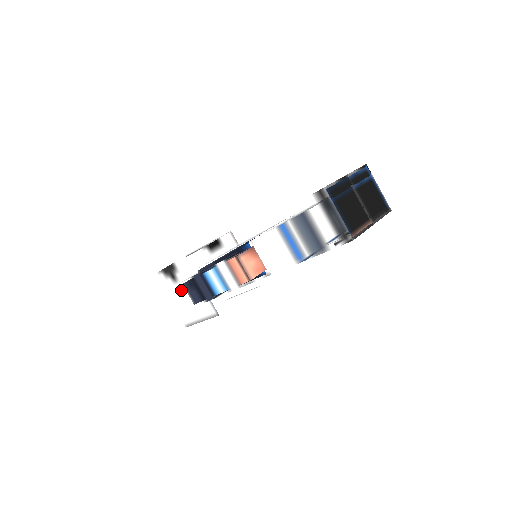
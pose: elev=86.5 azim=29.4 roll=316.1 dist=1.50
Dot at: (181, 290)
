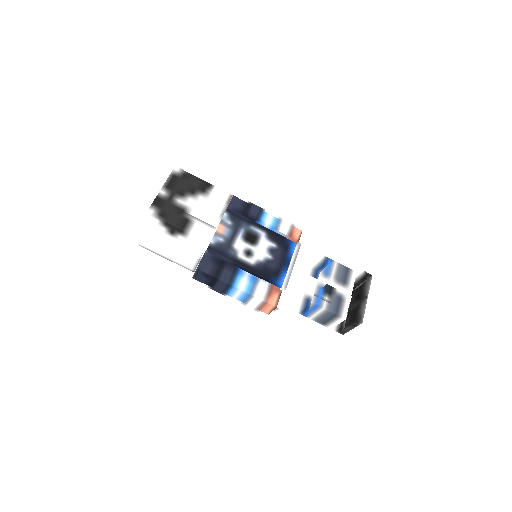
Dot at: (170, 240)
